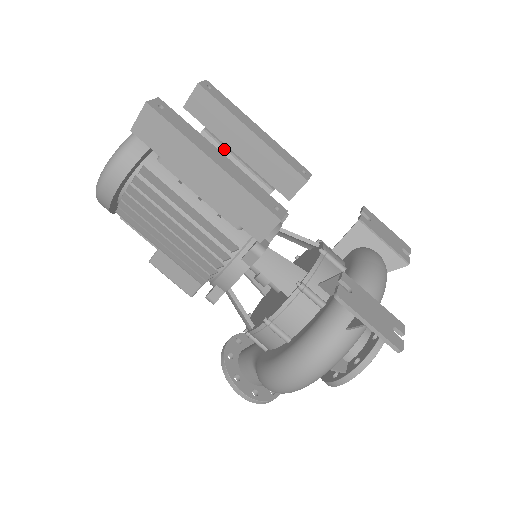
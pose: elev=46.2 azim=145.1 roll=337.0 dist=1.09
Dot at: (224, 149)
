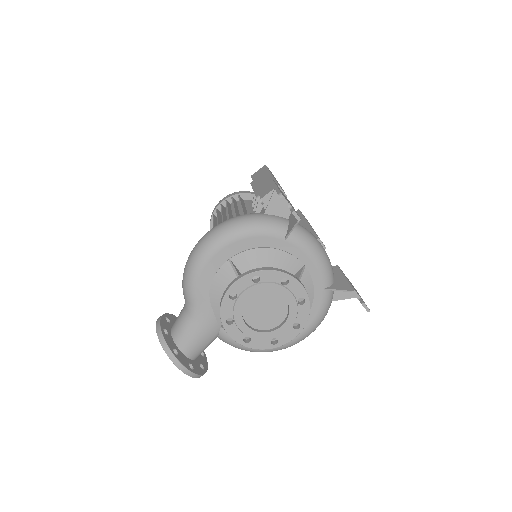
Dot at: occluded
